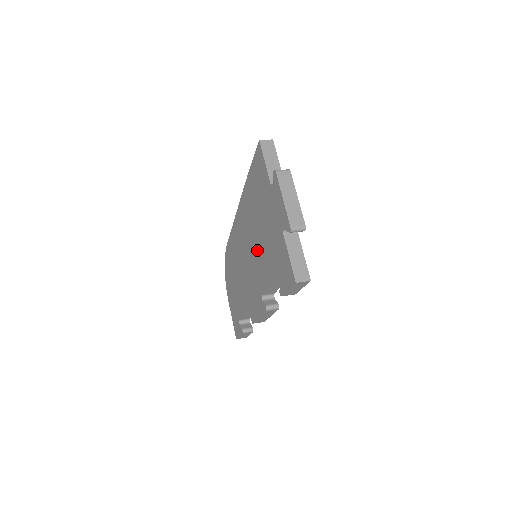
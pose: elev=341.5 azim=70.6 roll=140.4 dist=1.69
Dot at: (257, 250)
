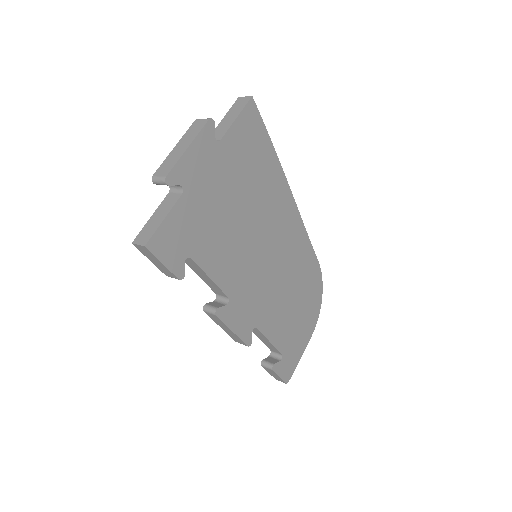
Dot at: occluded
